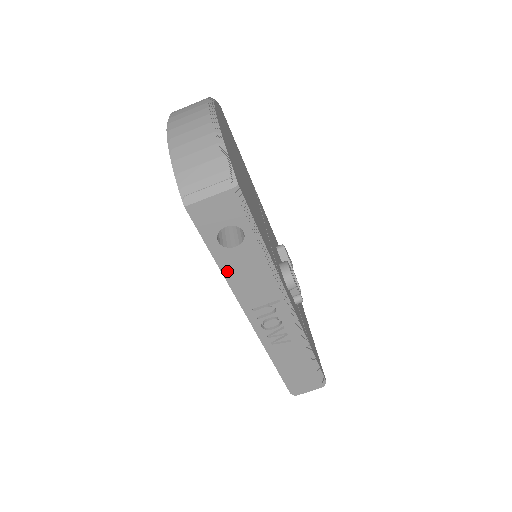
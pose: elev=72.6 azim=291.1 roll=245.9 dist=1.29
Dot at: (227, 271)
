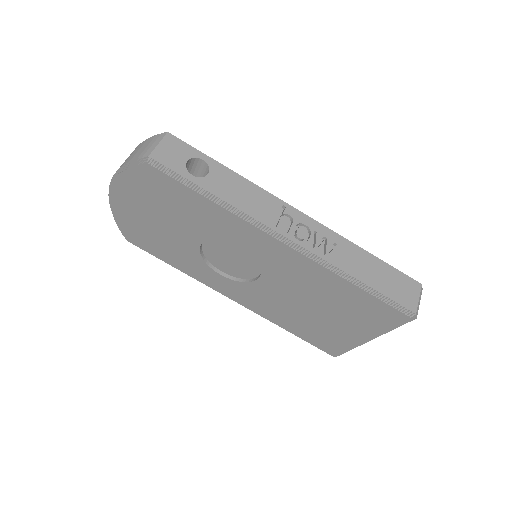
Dot at: (221, 198)
